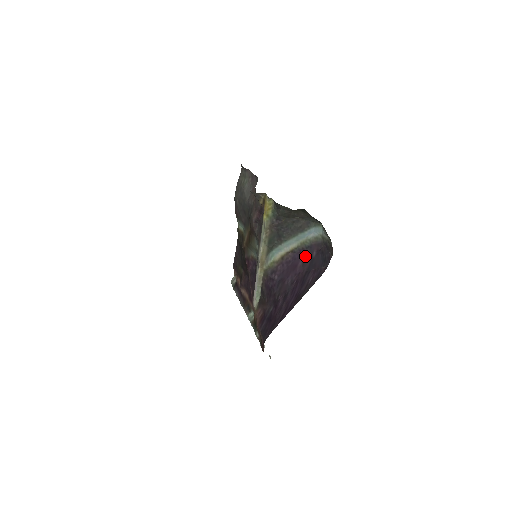
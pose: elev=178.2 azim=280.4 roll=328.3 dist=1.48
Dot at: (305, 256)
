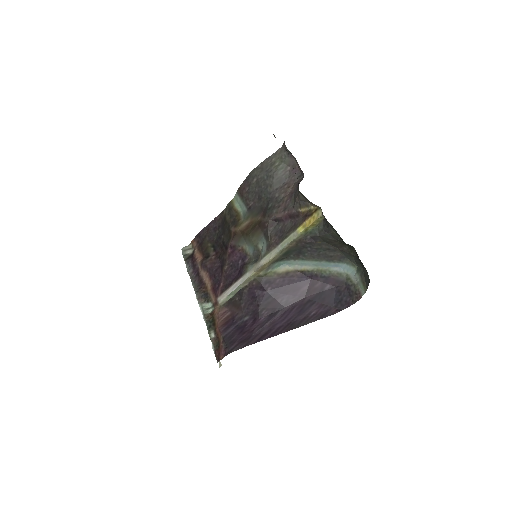
Dot at: (315, 284)
